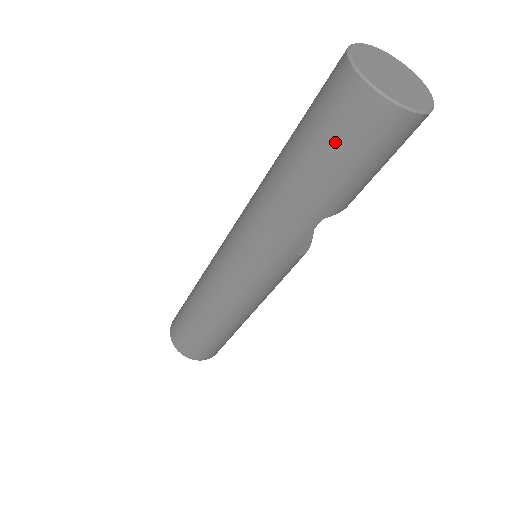
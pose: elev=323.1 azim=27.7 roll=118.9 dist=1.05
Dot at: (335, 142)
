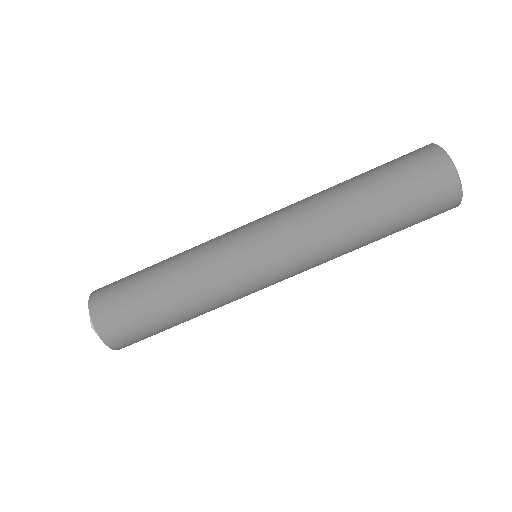
Dot at: (420, 220)
